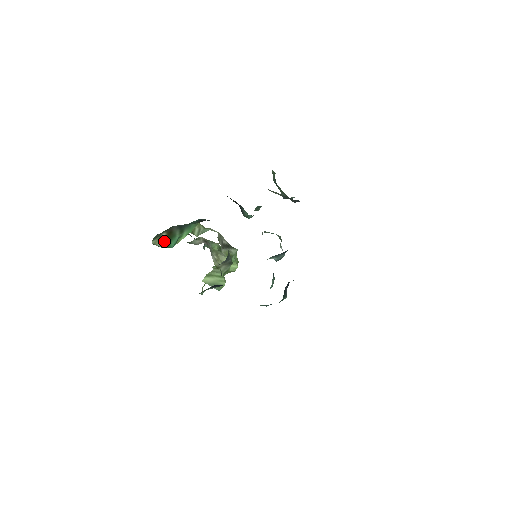
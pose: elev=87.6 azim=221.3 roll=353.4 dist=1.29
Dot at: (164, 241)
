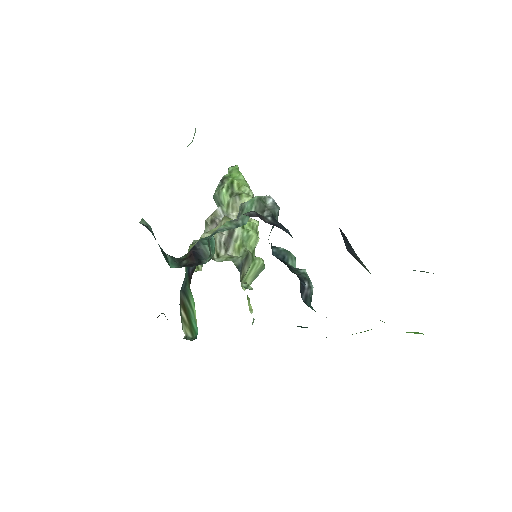
Dot at: (188, 325)
